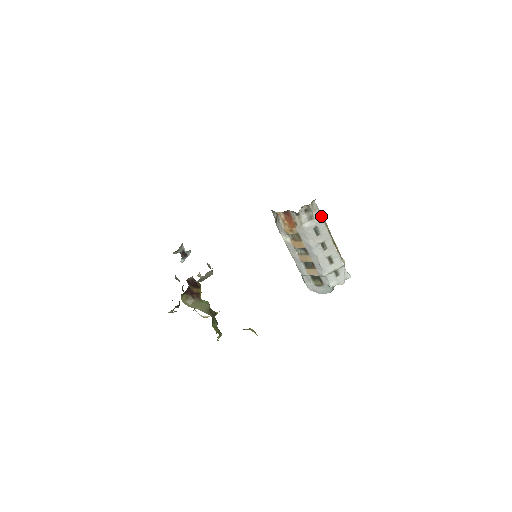
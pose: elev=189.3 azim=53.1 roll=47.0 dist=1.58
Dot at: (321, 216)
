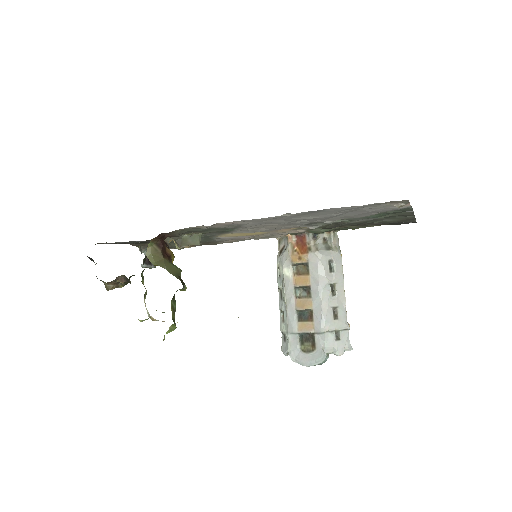
Dot at: (340, 252)
